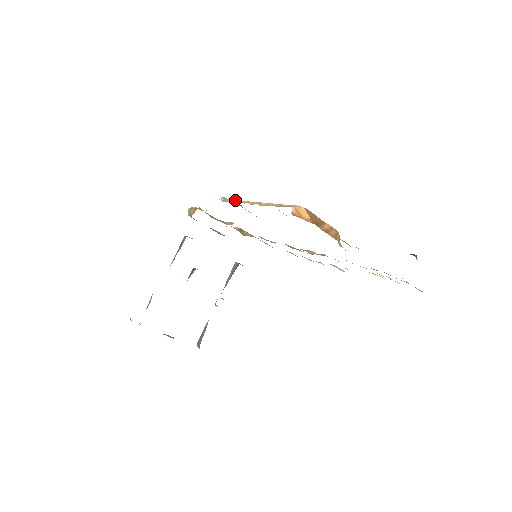
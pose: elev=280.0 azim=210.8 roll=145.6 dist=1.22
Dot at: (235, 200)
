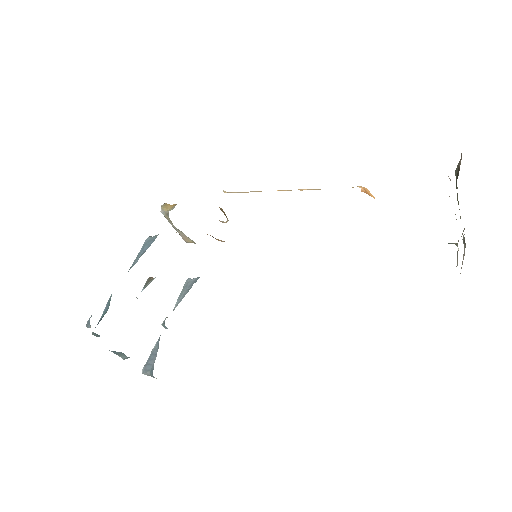
Dot at: occluded
